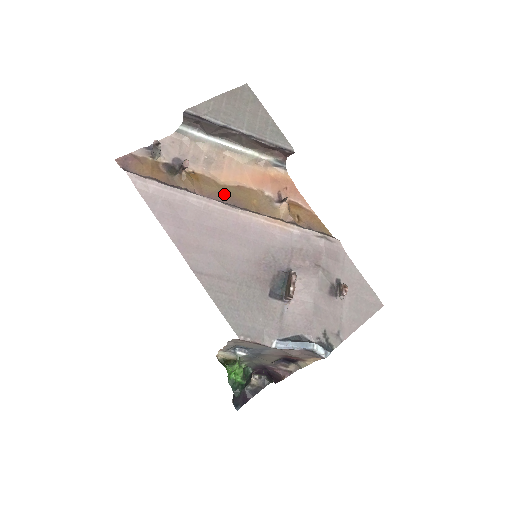
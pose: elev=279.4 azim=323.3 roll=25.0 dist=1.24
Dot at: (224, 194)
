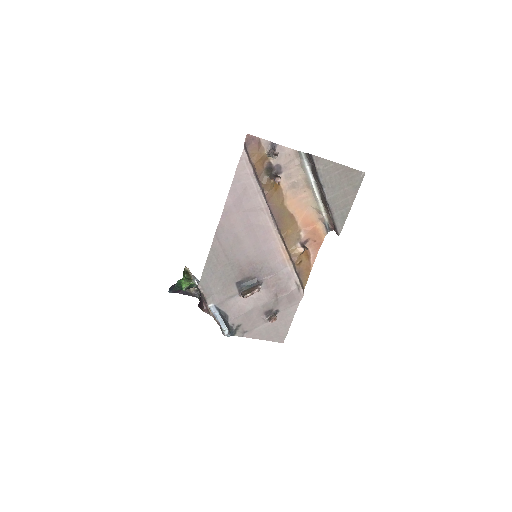
Dot at: (279, 212)
